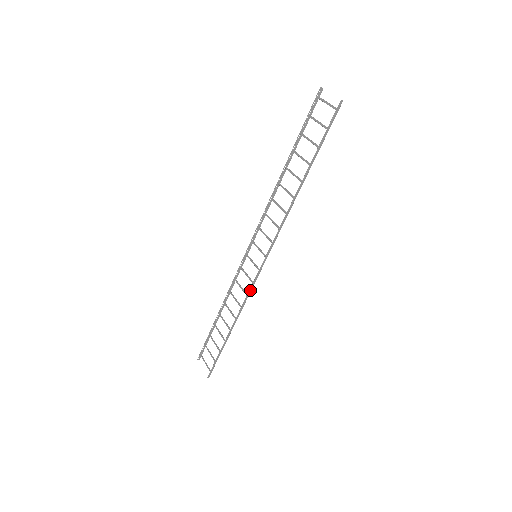
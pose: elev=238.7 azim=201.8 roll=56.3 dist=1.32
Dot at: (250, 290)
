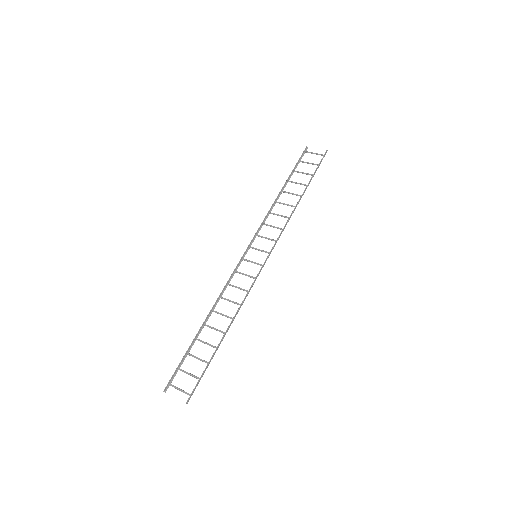
Dot at: (252, 284)
